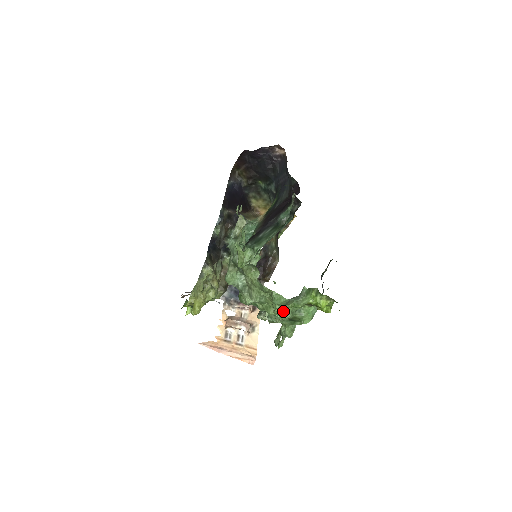
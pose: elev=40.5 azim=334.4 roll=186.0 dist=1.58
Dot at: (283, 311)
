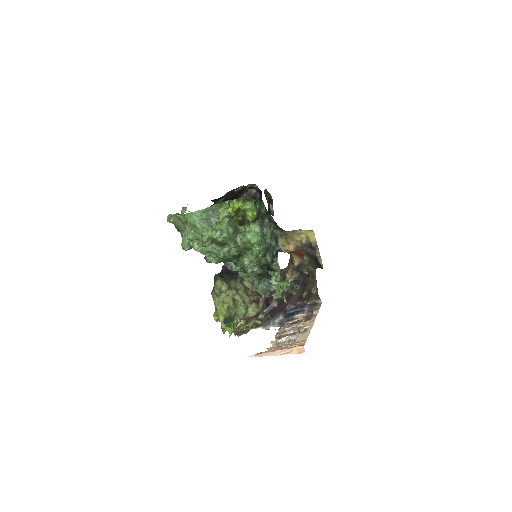
Dot at: (210, 231)
